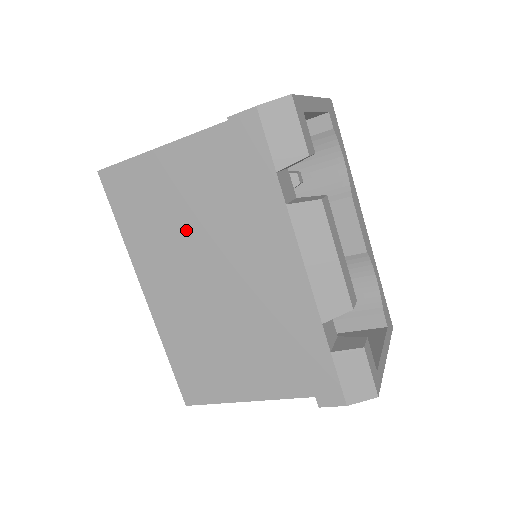
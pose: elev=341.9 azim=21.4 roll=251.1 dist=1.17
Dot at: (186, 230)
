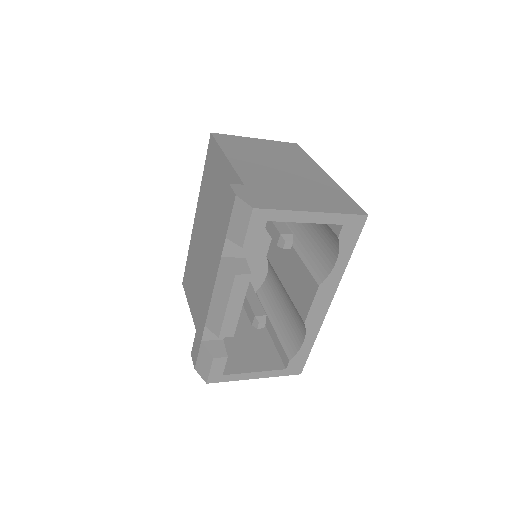
Dot at: (213, 210)
